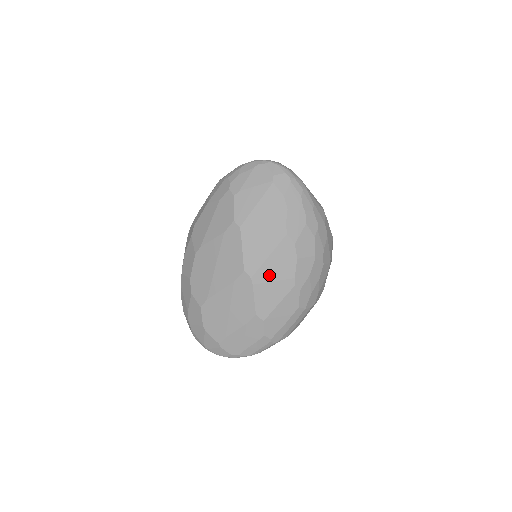
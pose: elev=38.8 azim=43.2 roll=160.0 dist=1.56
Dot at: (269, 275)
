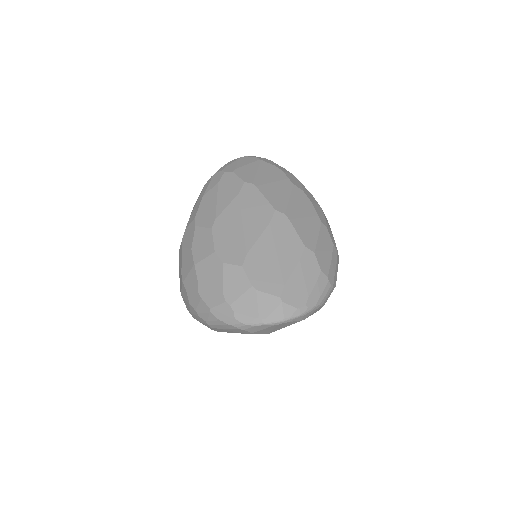
Dot at: (298, 212)
